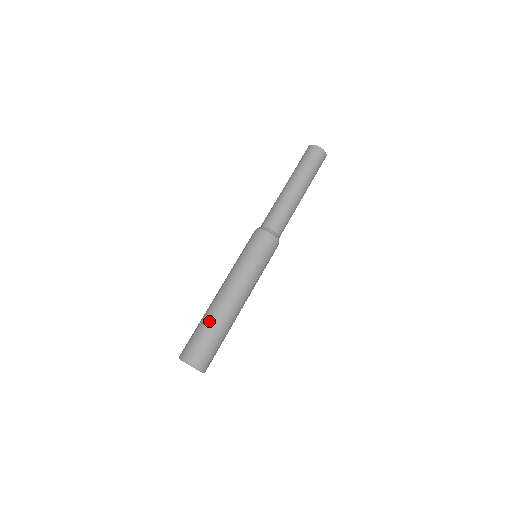
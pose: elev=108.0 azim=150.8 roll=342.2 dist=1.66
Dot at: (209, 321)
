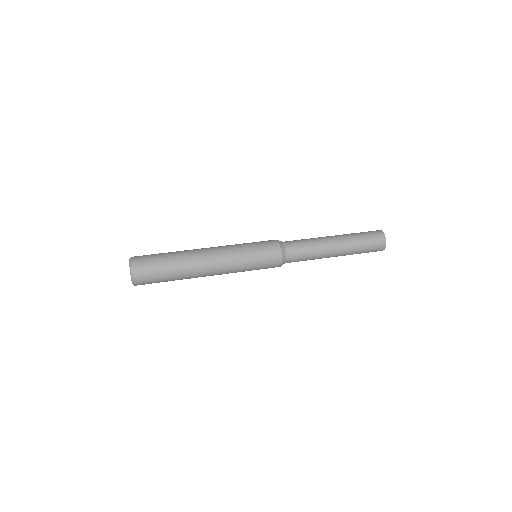
Dot at: (174, 252)
